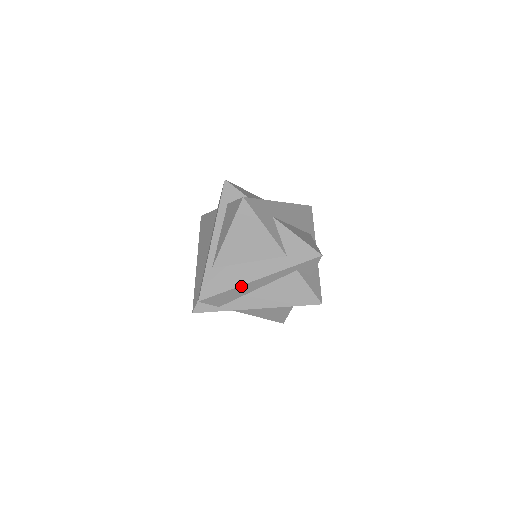
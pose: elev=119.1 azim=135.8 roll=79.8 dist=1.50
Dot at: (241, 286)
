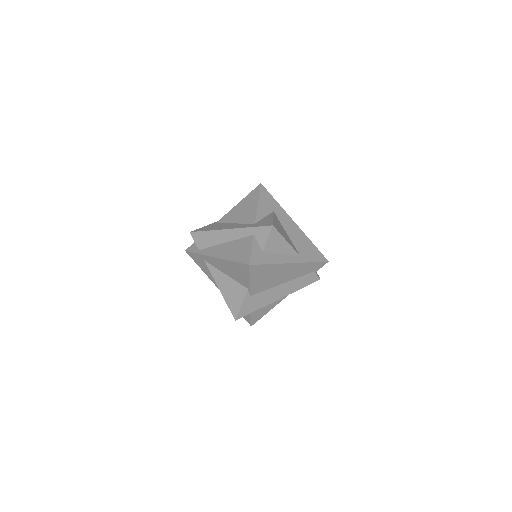
Dot at: (216, 231)
